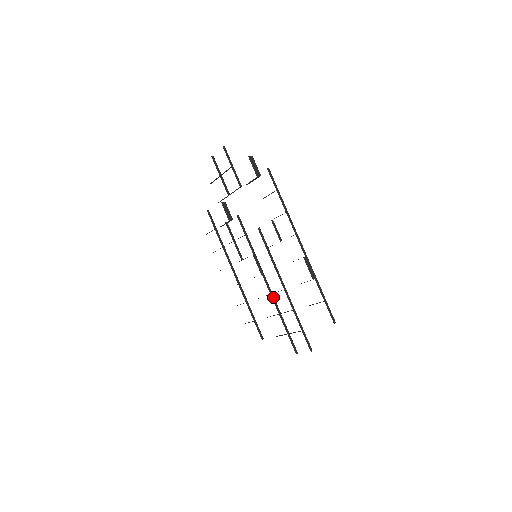
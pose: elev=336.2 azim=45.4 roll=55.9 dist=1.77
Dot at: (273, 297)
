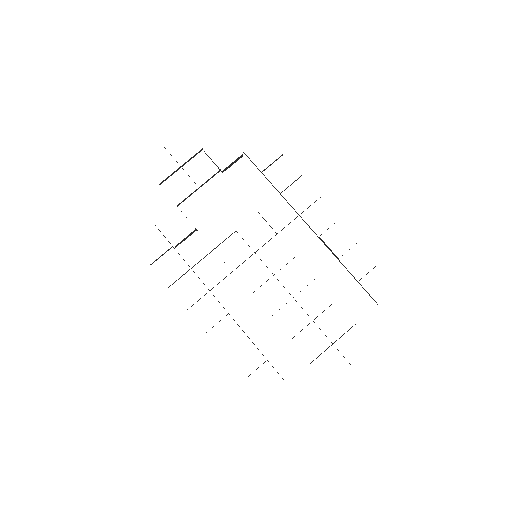
Dot at: occluded
